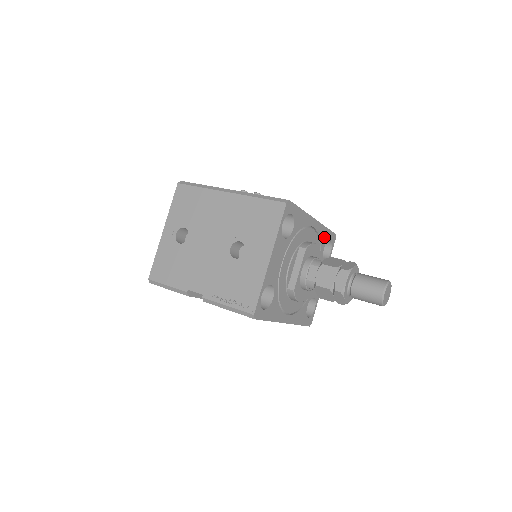
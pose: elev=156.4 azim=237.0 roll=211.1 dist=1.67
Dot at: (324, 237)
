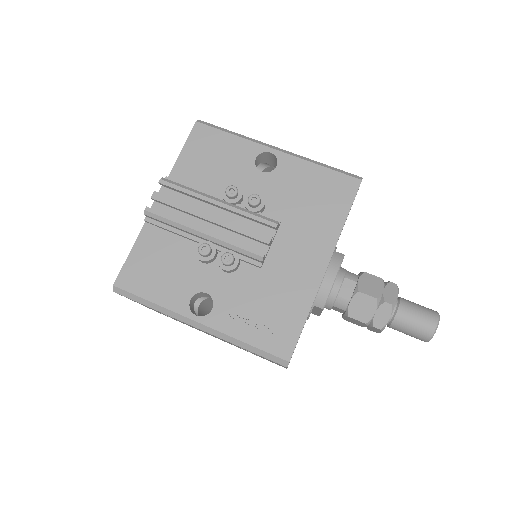
Dot at: occluded
